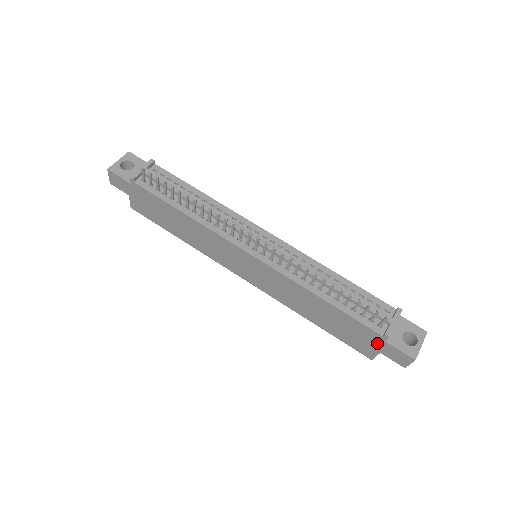
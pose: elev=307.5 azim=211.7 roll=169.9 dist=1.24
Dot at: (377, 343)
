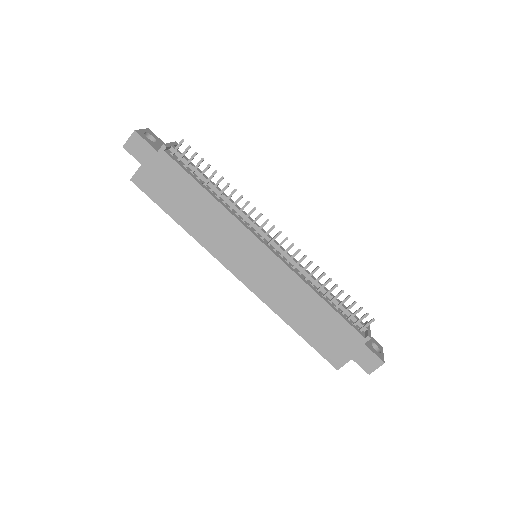
Dot at: (355, 347)
